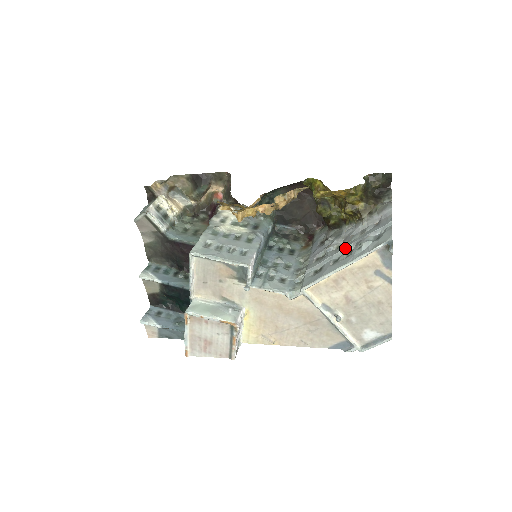
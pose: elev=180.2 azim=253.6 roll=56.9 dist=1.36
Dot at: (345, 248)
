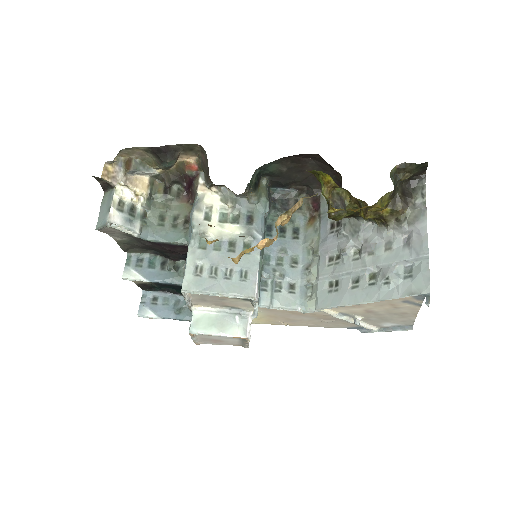
Dot at: (367, 268)
